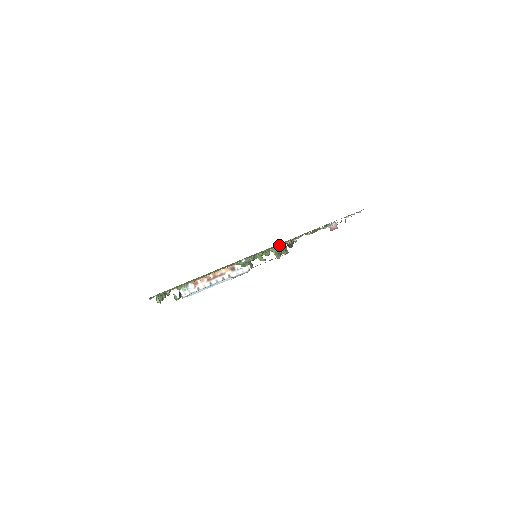
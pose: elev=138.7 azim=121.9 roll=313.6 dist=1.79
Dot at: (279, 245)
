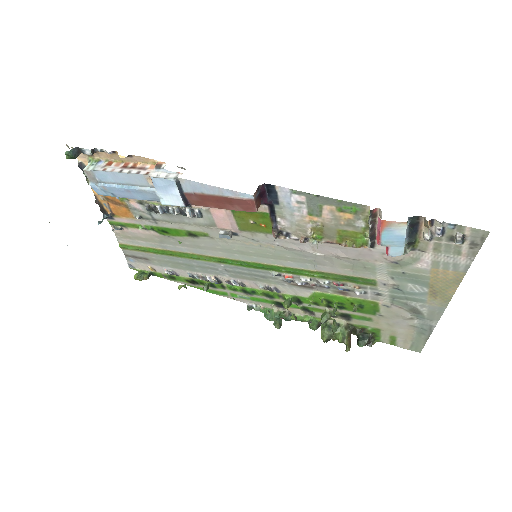
Dot at: (270, 214)
